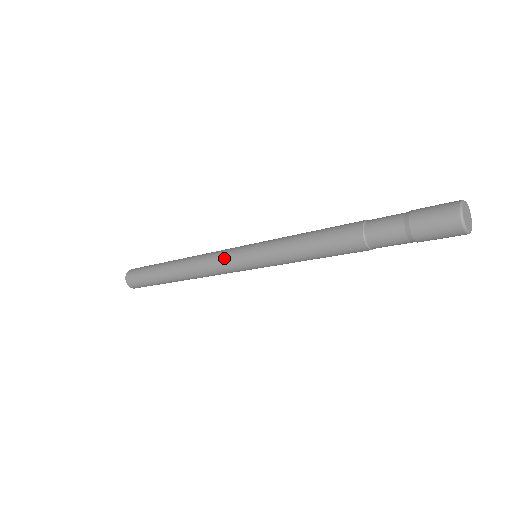
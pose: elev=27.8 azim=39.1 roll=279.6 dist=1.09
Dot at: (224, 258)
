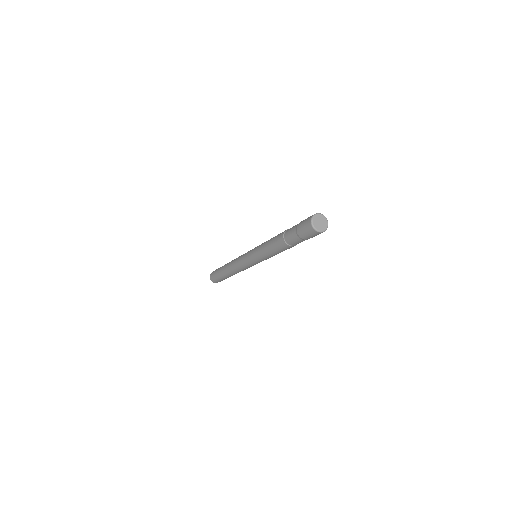
Dot at: (242, 257)
